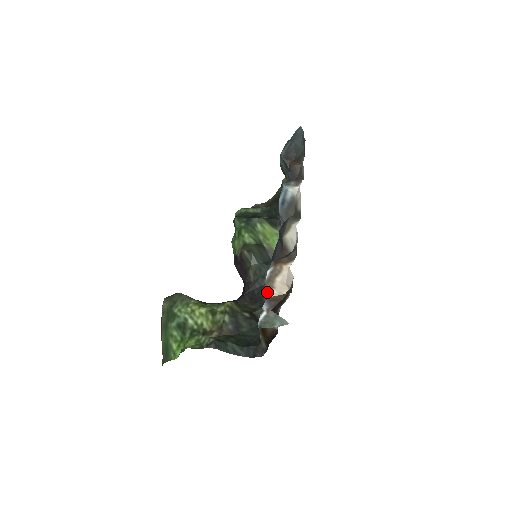
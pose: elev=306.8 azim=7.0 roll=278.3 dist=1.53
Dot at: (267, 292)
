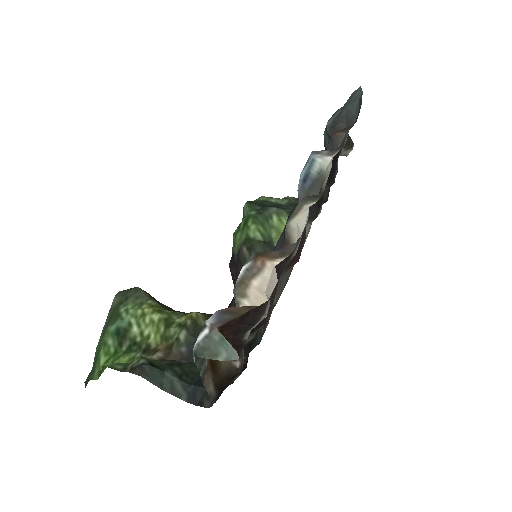
Dot at: (235, 302)
